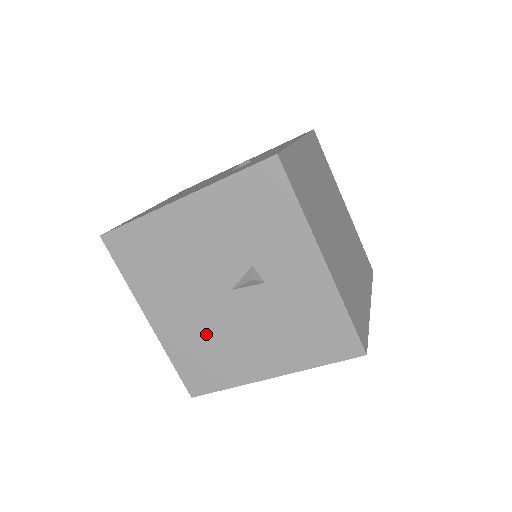
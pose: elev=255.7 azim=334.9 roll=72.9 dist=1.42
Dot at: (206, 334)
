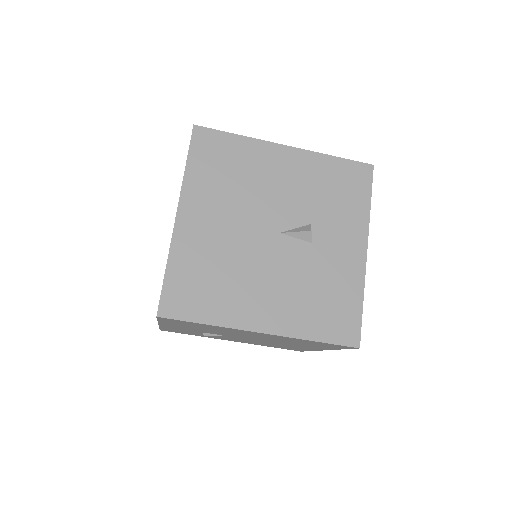
Dot at: (227, 258)
